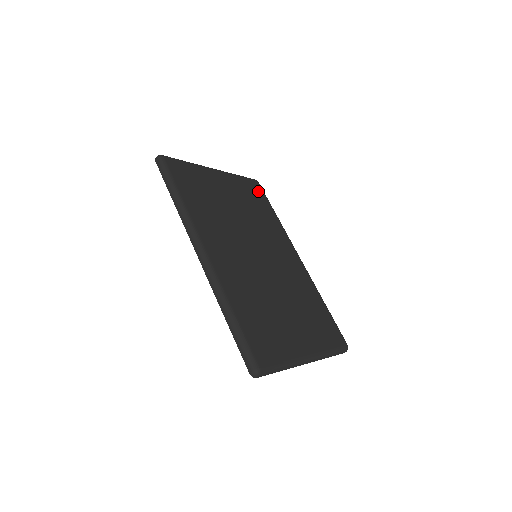
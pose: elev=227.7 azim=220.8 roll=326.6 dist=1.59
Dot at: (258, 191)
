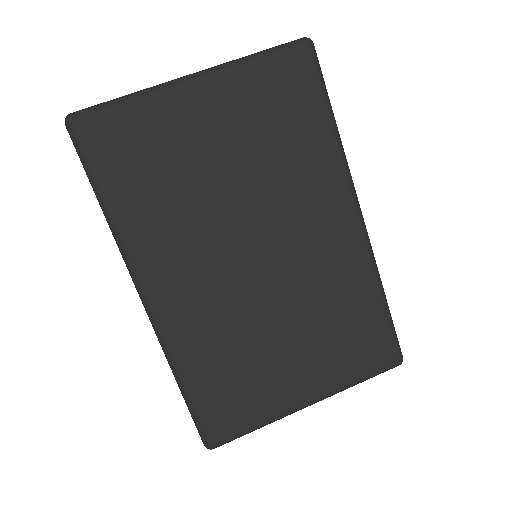
Dot at: (301, 80)
